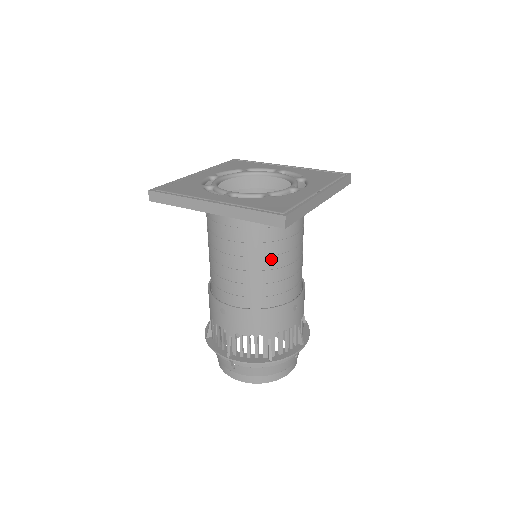
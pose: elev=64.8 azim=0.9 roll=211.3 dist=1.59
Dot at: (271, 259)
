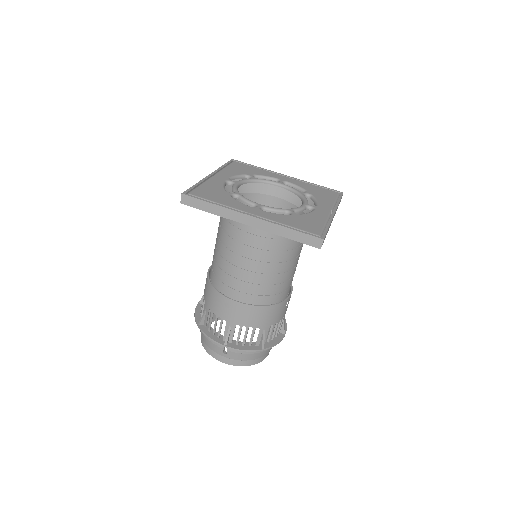
Dot at: (282, 265)
